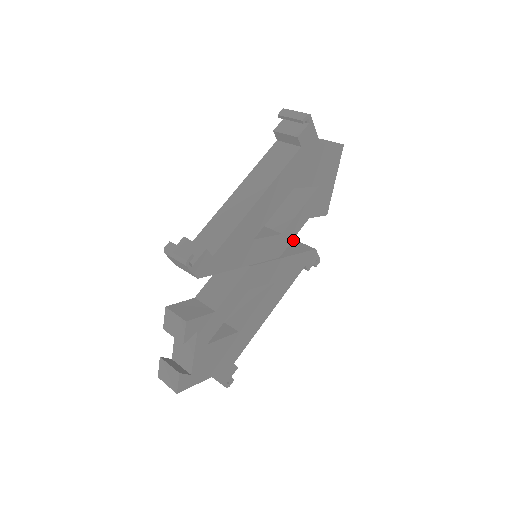
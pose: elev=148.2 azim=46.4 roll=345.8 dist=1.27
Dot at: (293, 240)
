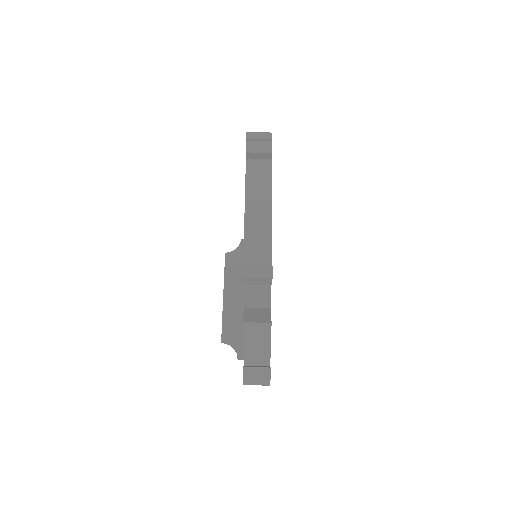
Dot at: occluded
